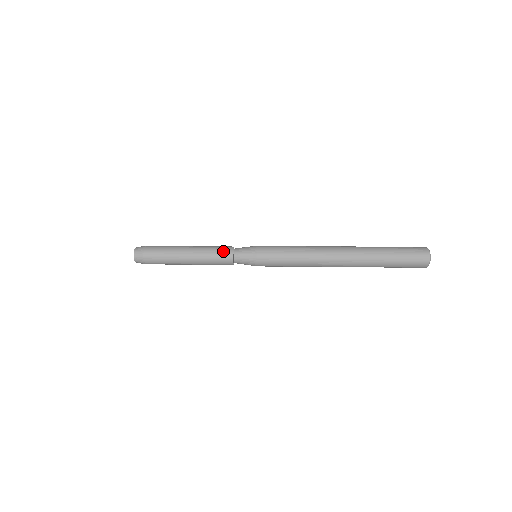
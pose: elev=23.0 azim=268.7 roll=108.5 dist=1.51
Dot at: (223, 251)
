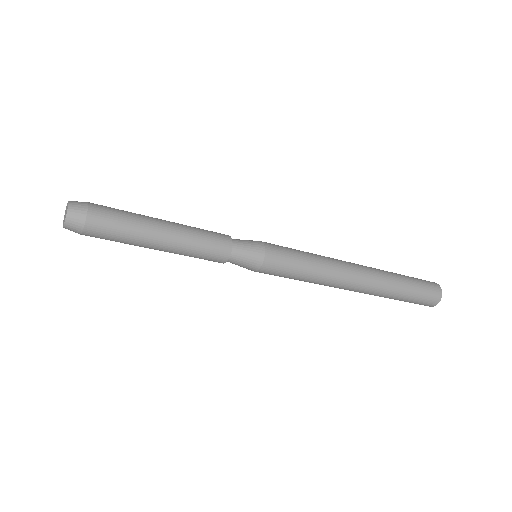
Dot at: (218, 244)
